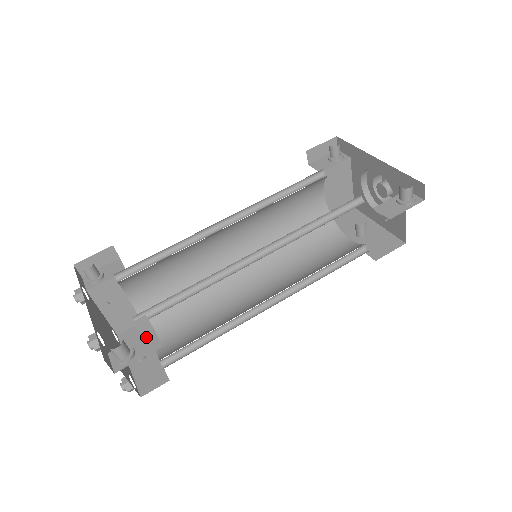
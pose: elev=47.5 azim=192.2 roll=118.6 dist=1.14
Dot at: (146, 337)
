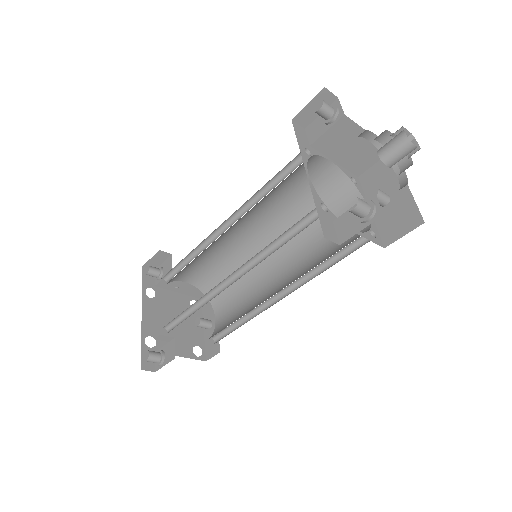
Dot at: (170, 345)
